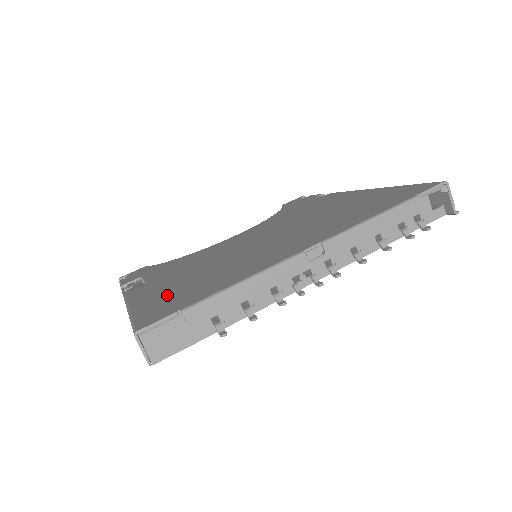
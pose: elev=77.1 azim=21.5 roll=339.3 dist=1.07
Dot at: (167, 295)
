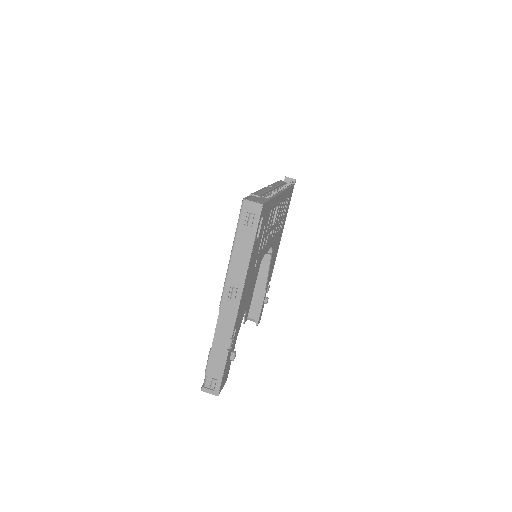
Dot at: occluded
